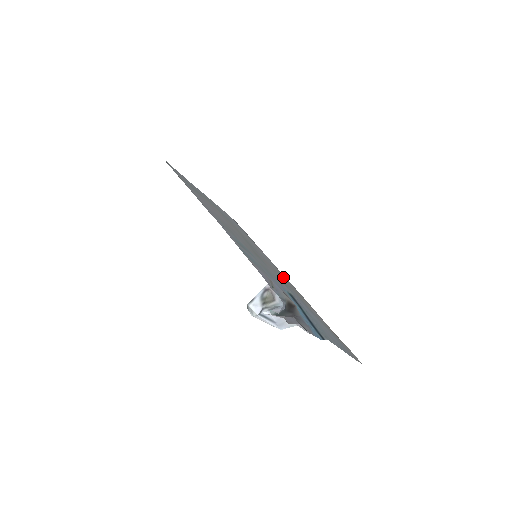
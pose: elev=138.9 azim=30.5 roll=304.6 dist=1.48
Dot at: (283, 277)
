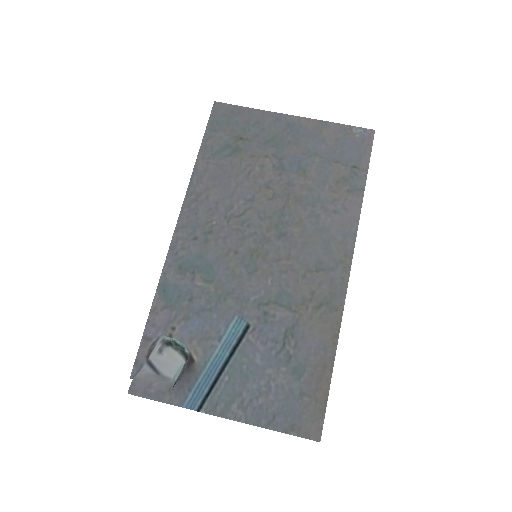
Dot at: (319, 274)
